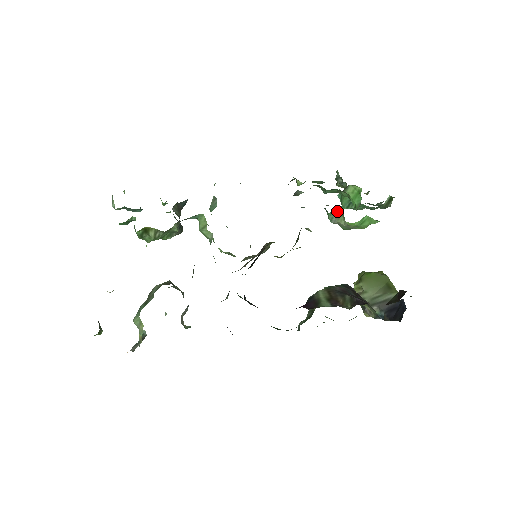
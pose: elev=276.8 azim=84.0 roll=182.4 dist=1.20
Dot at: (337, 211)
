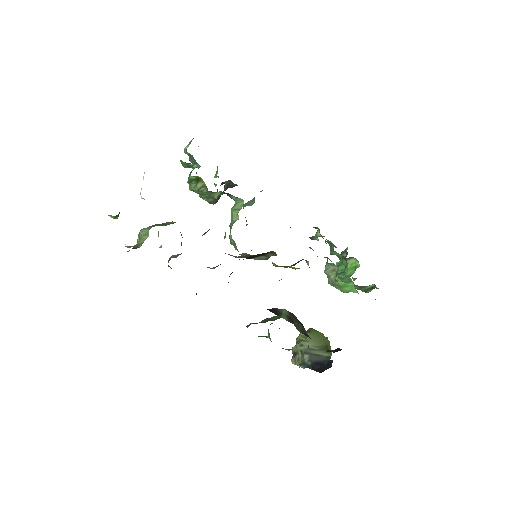
Dot at: occluded
